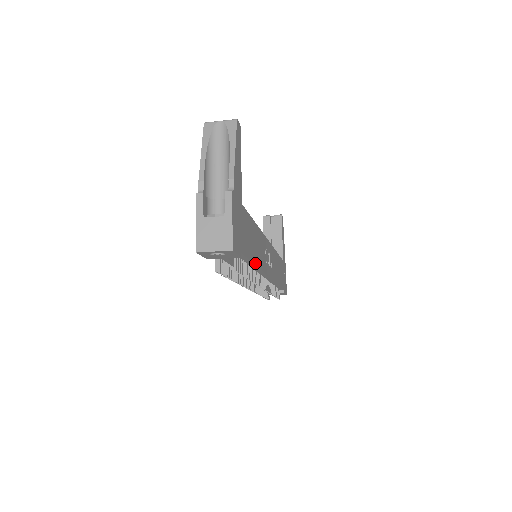
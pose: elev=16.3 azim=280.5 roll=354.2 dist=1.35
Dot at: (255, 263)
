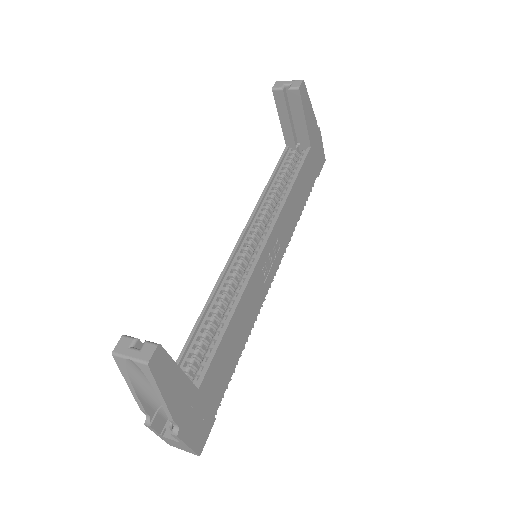
Dot at: (243, 347)
